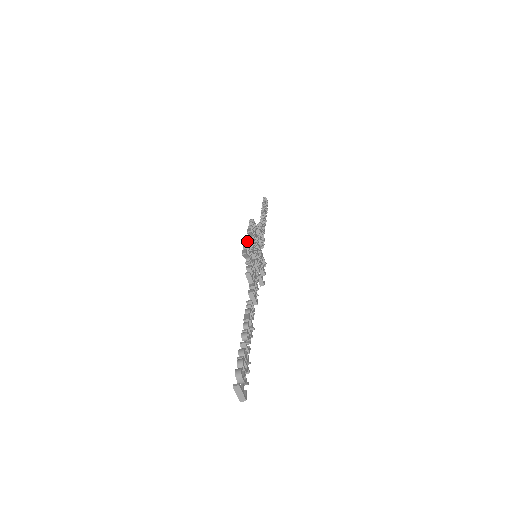
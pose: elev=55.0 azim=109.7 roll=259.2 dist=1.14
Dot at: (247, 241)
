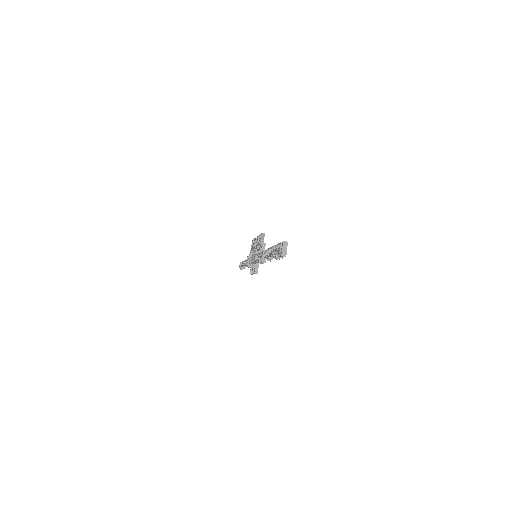
Dot at: occluded
